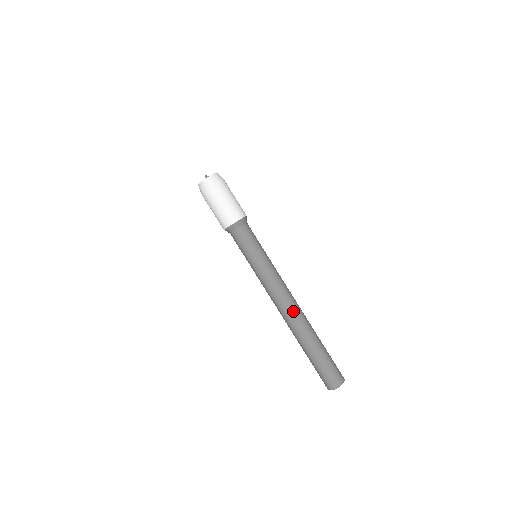
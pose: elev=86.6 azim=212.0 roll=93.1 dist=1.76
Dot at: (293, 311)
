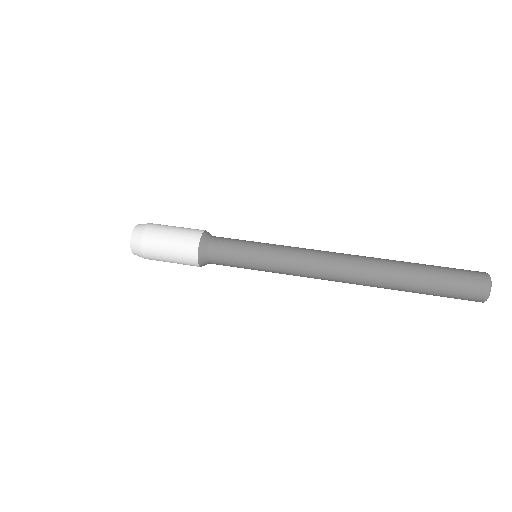
Dot at: (350, 255)
